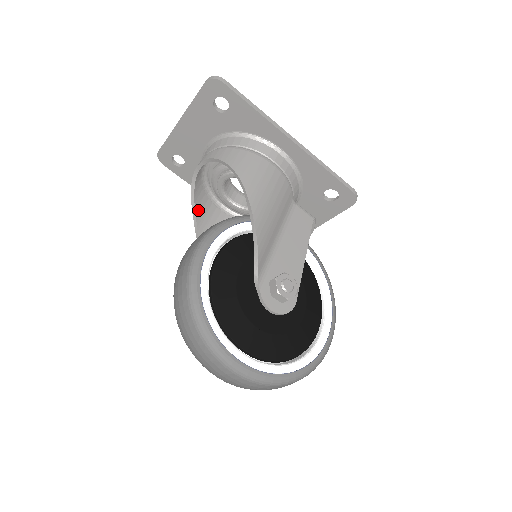
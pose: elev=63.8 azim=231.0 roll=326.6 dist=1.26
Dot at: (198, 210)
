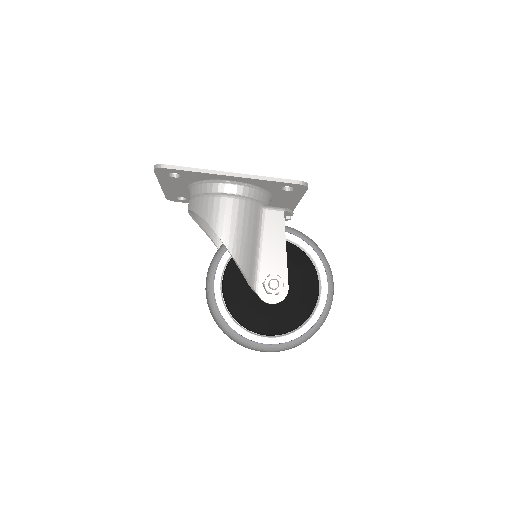
Dot at: (209, 231)
